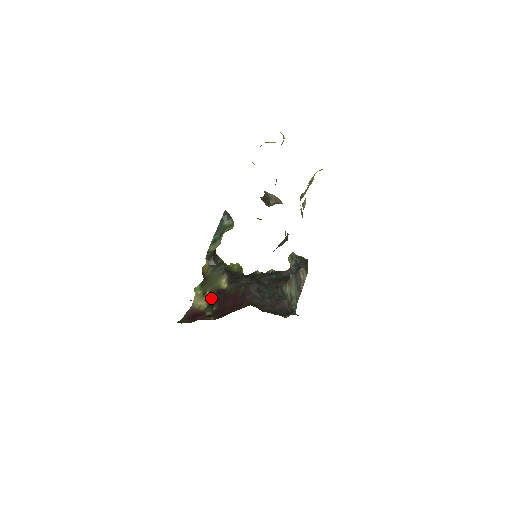
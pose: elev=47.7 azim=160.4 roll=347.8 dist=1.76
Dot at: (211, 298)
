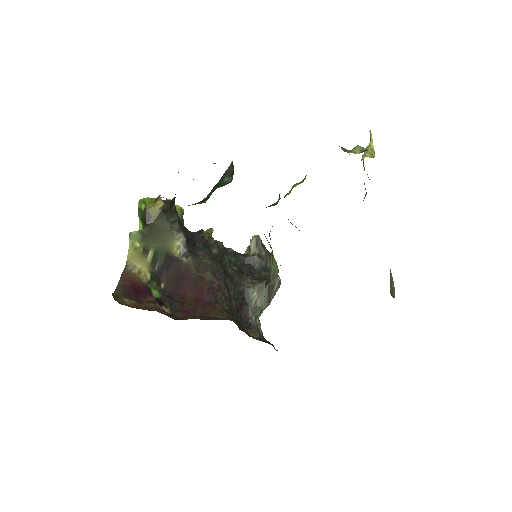
Dot at: (156, 264)
